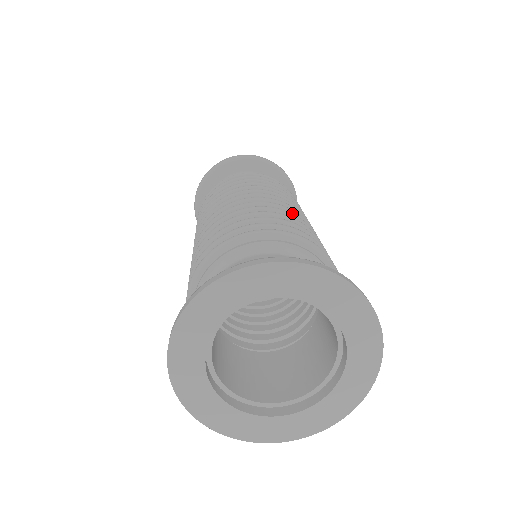
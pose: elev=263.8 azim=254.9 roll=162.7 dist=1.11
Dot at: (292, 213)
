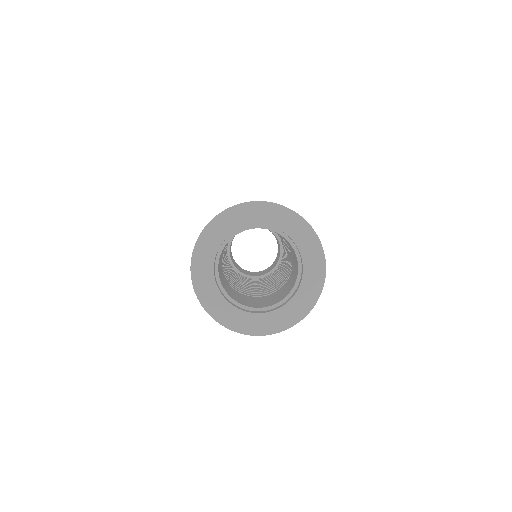
Dot at: occluded
